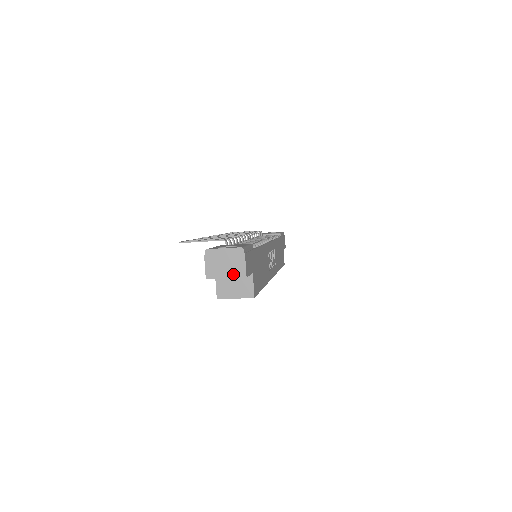
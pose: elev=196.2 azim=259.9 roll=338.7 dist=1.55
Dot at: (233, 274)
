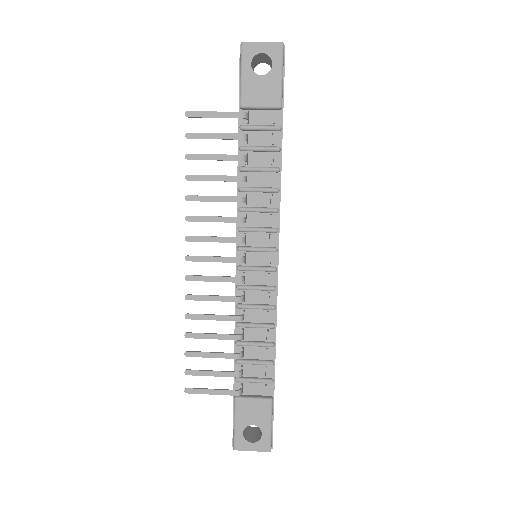
Dot at: occluded
